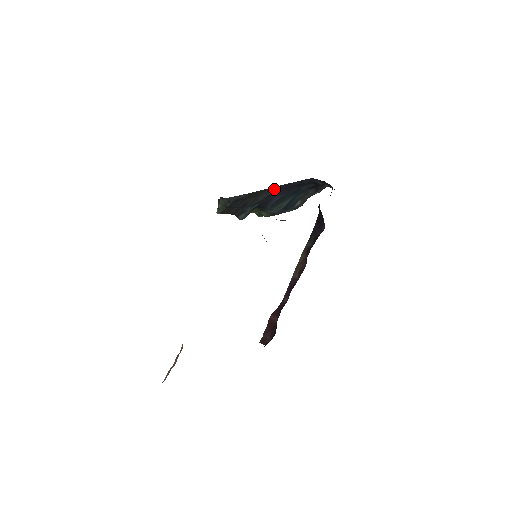
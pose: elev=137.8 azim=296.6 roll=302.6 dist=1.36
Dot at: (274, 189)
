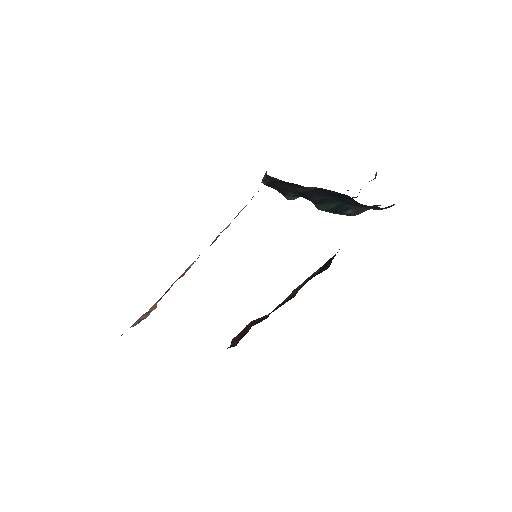
Dot at: (311, 188)
